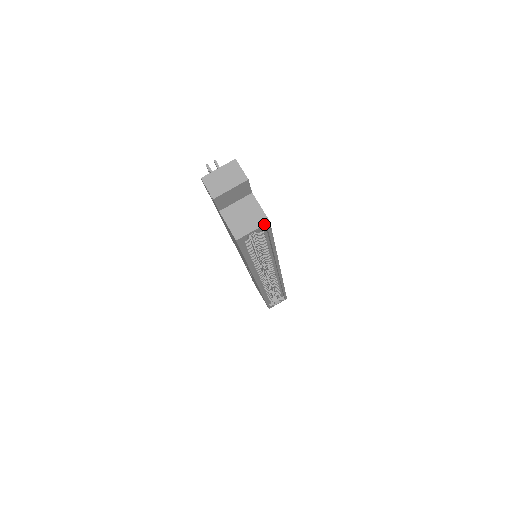
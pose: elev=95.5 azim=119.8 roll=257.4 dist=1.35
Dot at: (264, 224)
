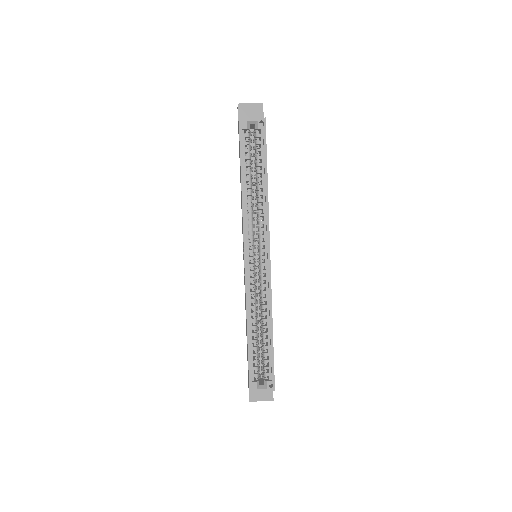
Dot at: (261, 118)
